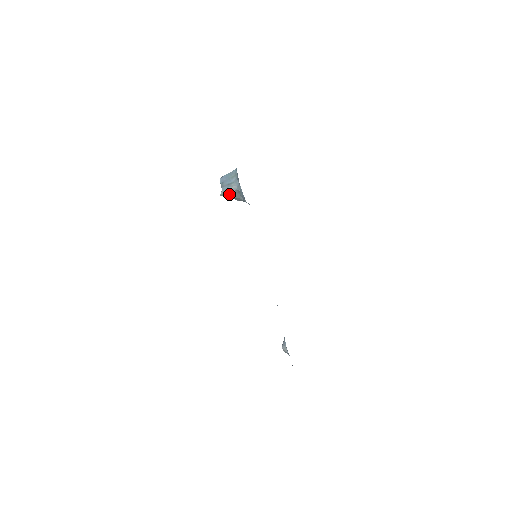
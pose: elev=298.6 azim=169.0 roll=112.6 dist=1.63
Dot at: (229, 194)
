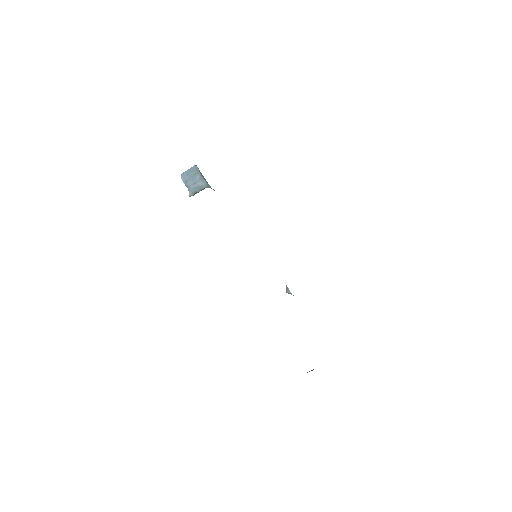
Dot at: (198, 192)
